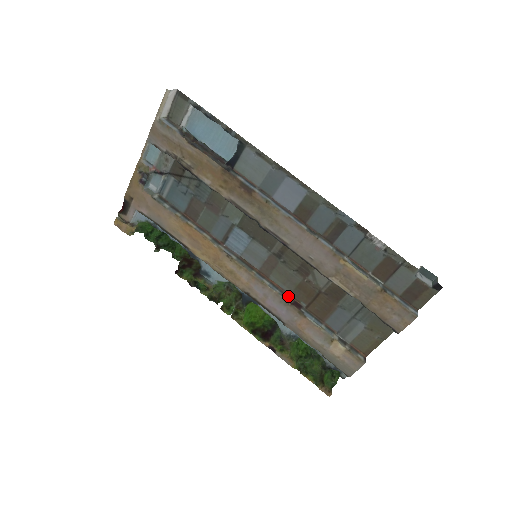
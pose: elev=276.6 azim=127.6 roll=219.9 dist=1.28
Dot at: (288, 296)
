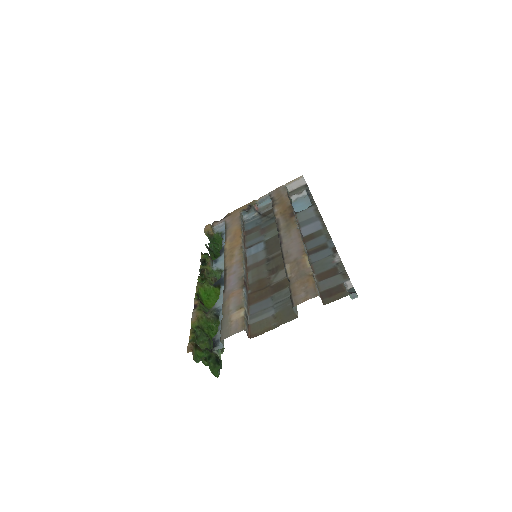
Dot at: (246, 283)
